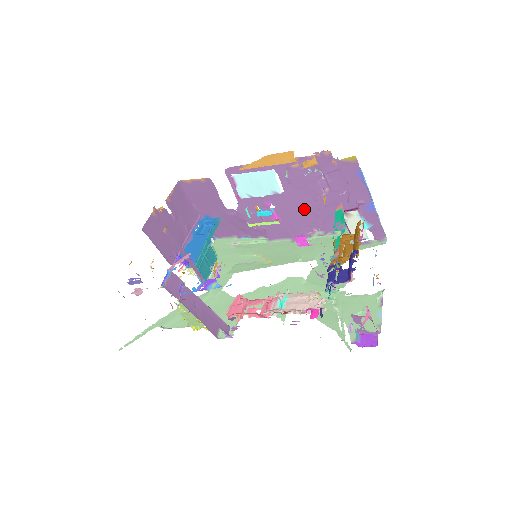
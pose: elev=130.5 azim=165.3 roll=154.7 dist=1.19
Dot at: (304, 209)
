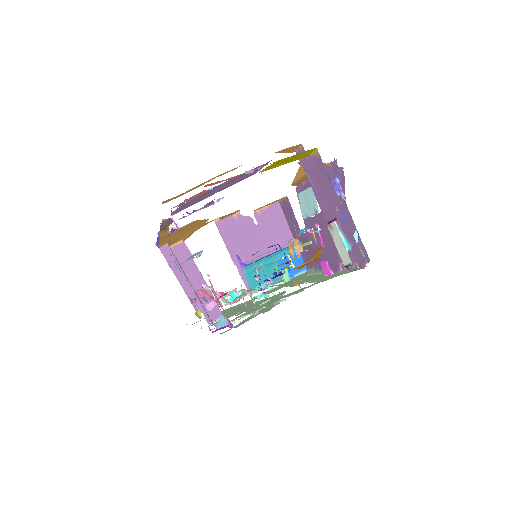
Dot at: occluded
